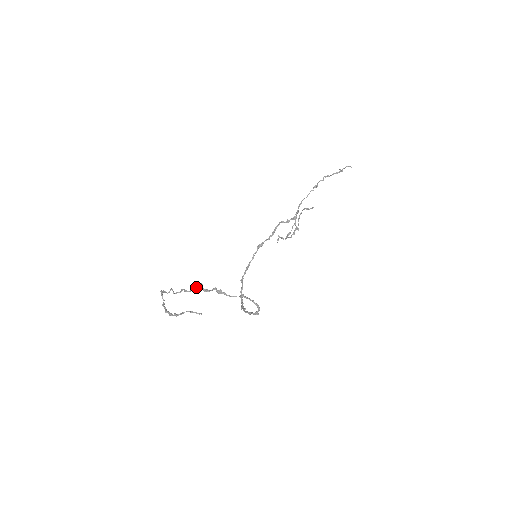
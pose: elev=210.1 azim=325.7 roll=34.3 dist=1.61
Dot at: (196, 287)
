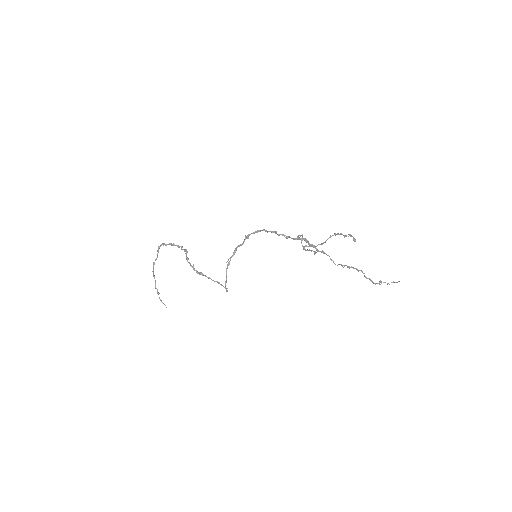
Dot at: (187, 260)
